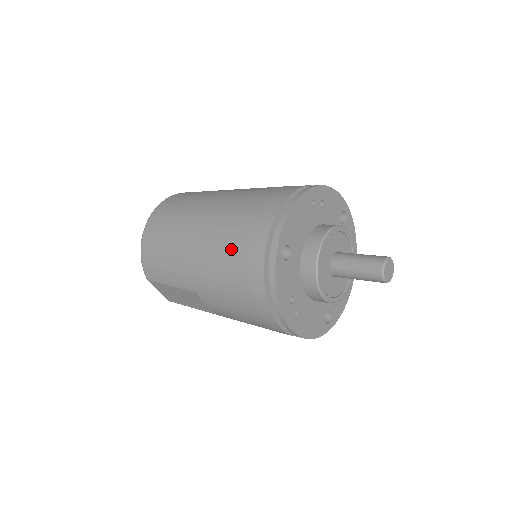
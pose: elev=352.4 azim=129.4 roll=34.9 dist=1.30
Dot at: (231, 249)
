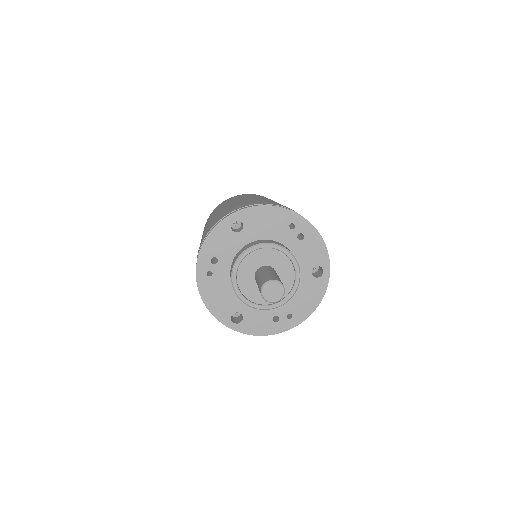
Dot at: (226, 210)
